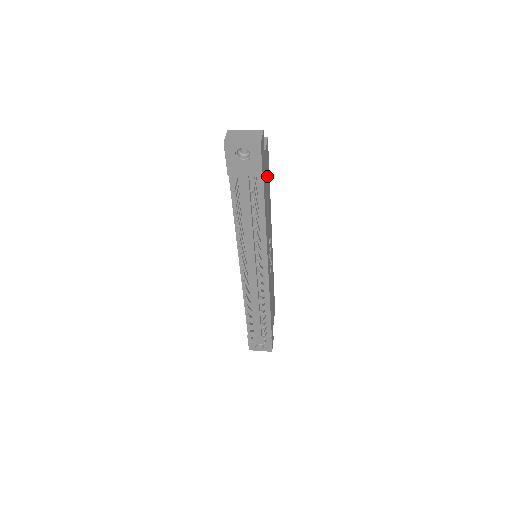
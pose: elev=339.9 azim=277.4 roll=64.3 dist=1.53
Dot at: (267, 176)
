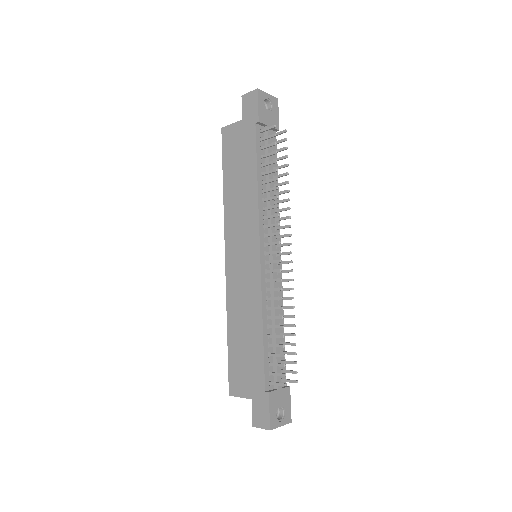
Dot at: occluded
